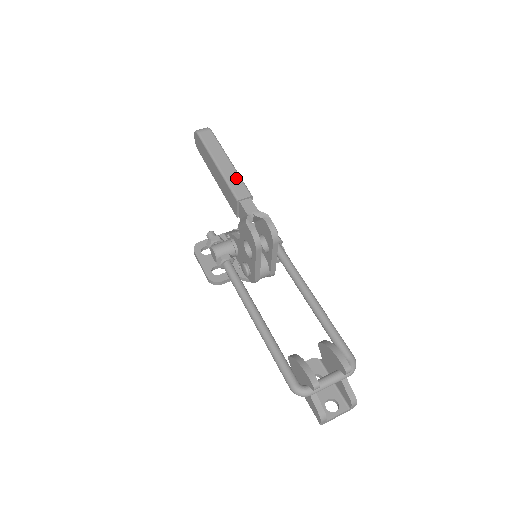
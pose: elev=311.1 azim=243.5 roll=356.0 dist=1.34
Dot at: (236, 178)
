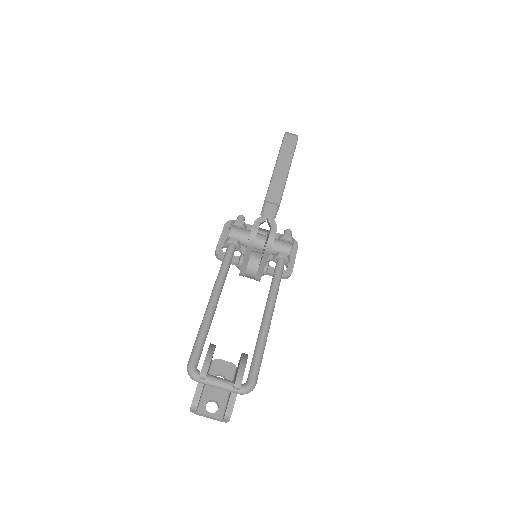
Dot at: (280, 184)
